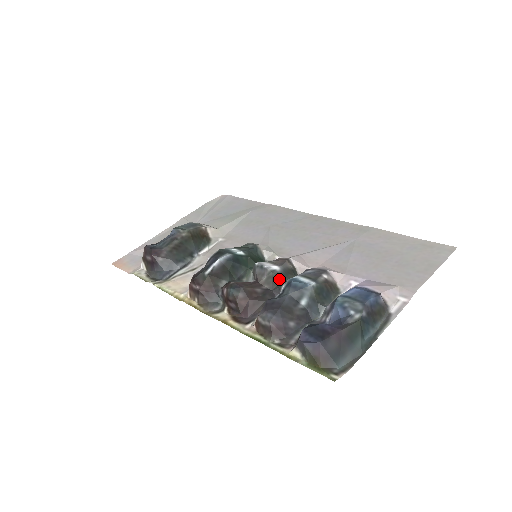
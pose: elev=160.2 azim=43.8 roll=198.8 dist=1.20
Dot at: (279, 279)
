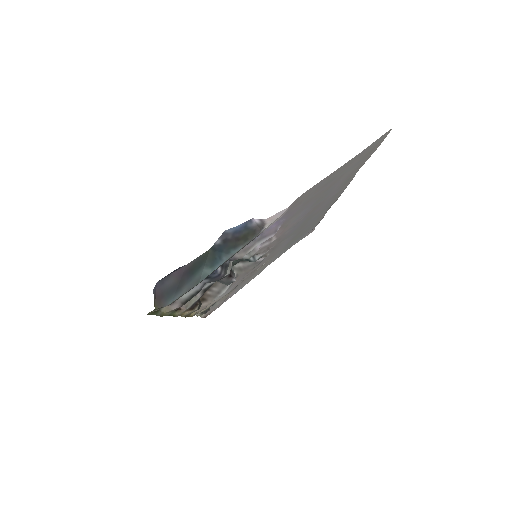
Dot at: occluded
